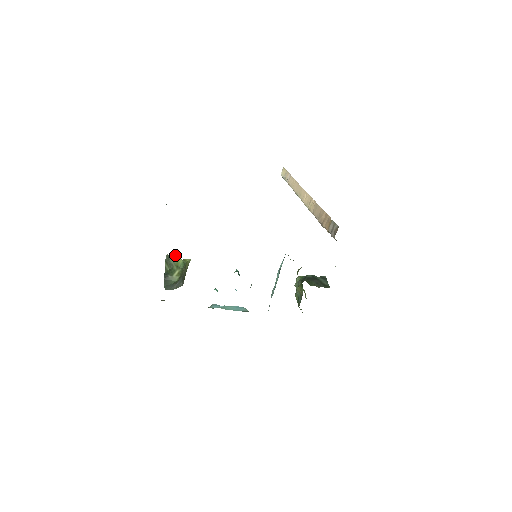
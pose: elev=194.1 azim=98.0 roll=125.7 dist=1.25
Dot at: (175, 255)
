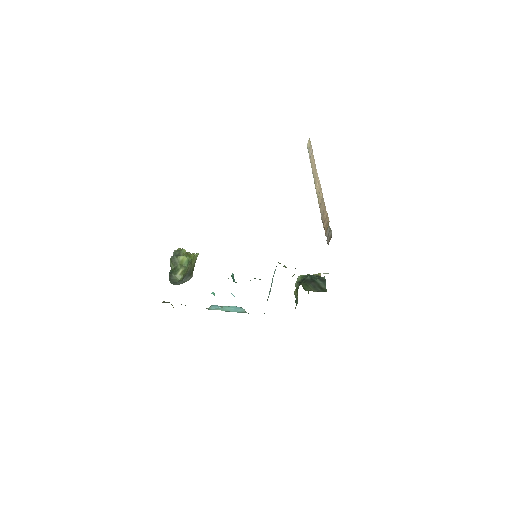
Dot at: (182, 251)
